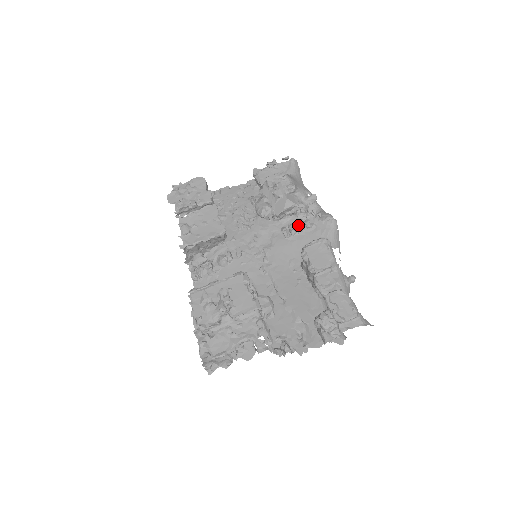
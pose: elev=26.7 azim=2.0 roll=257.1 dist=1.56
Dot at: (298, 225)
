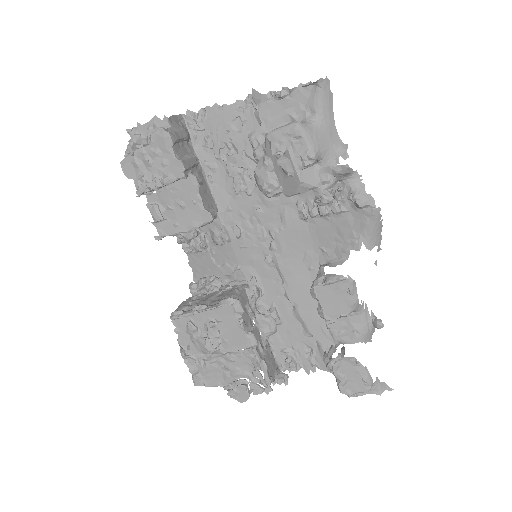
Dot at: (319, 208)
